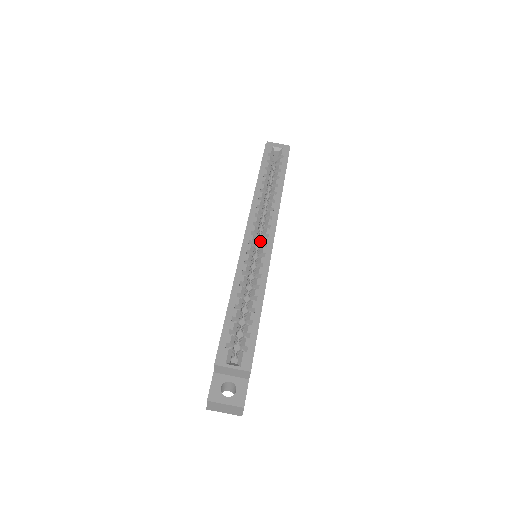
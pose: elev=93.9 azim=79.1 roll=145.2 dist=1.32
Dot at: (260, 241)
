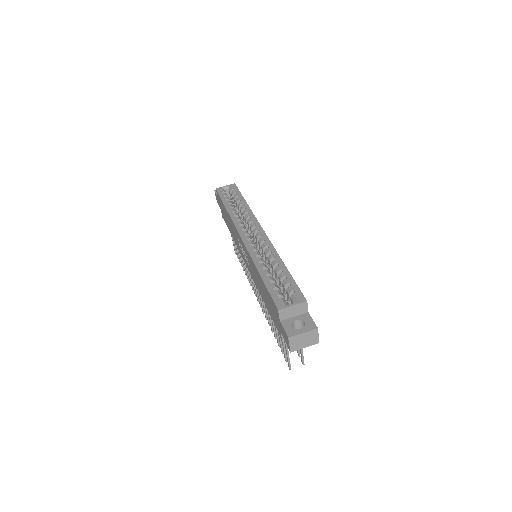
Dot at: (254, 239)
